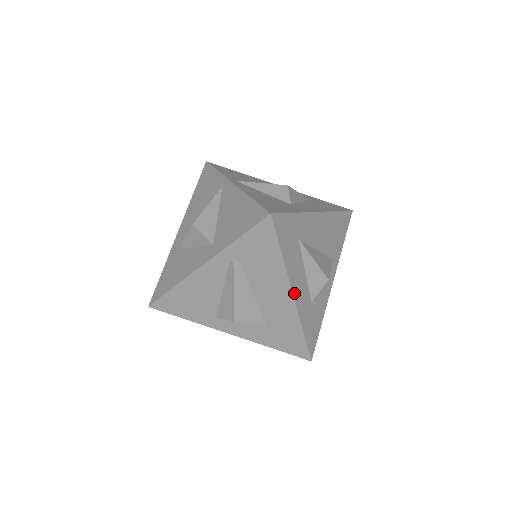
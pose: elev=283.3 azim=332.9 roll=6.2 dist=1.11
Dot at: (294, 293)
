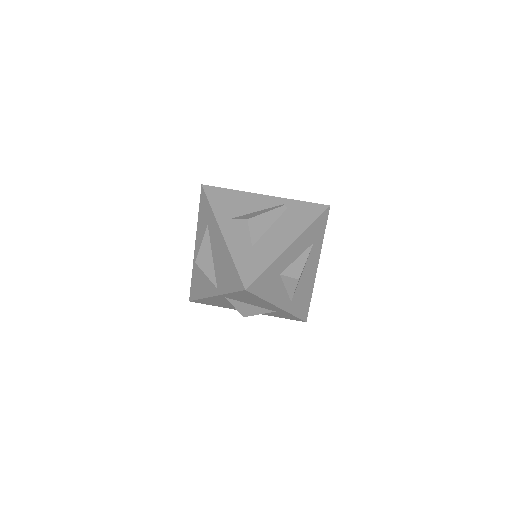
Dot at: (292, 245)
